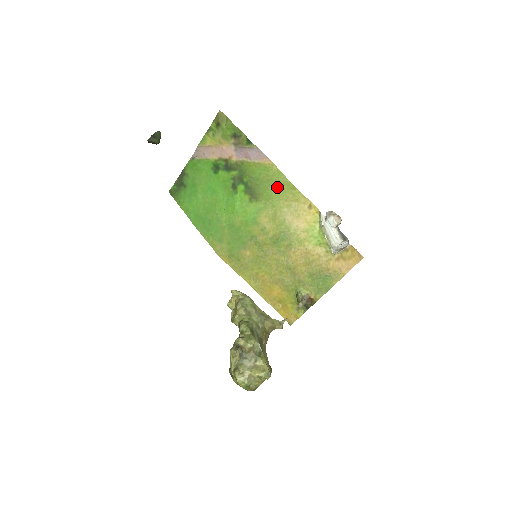
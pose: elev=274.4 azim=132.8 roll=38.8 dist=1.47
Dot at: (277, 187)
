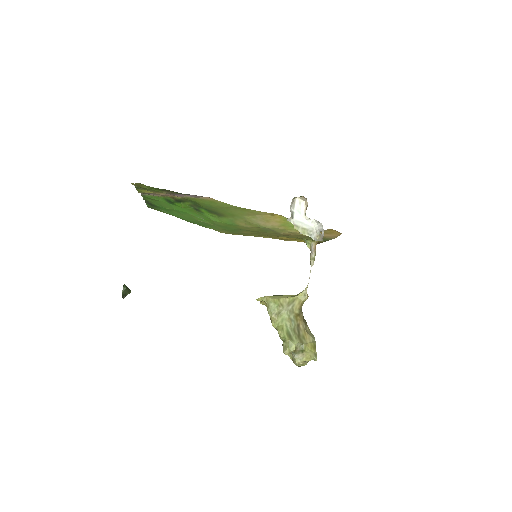
Dot at: (233, 210)
